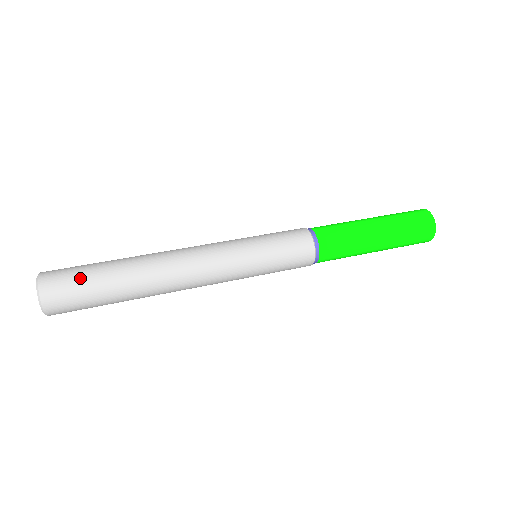
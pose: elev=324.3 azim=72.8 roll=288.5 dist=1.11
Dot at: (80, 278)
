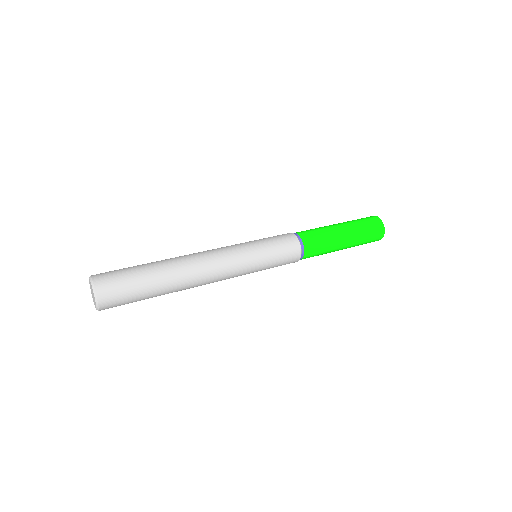
Dot at: (128, 285)
